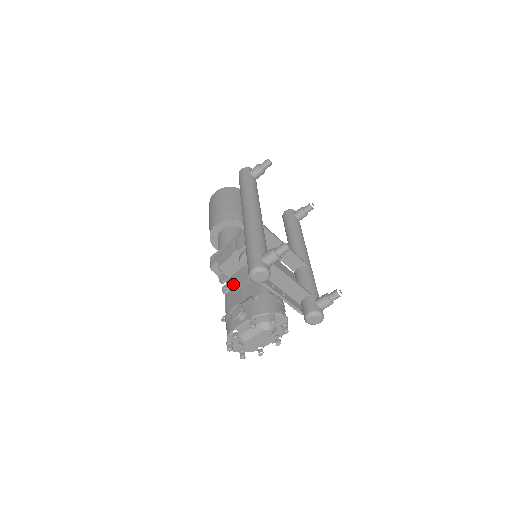
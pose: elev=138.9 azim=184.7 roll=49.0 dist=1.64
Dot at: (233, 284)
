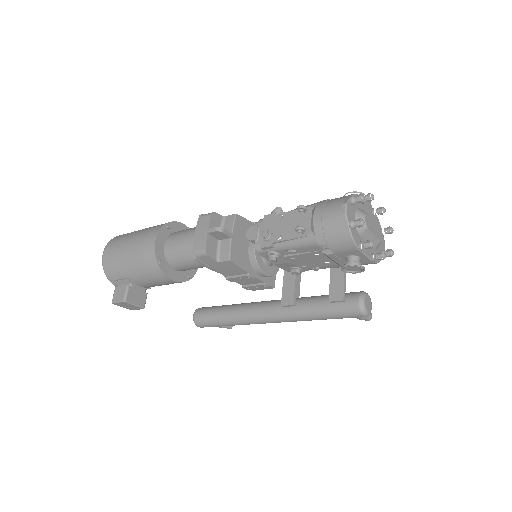
Dot at: occluded
